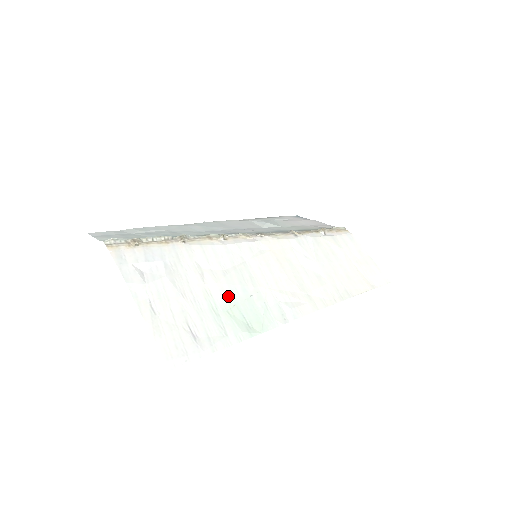
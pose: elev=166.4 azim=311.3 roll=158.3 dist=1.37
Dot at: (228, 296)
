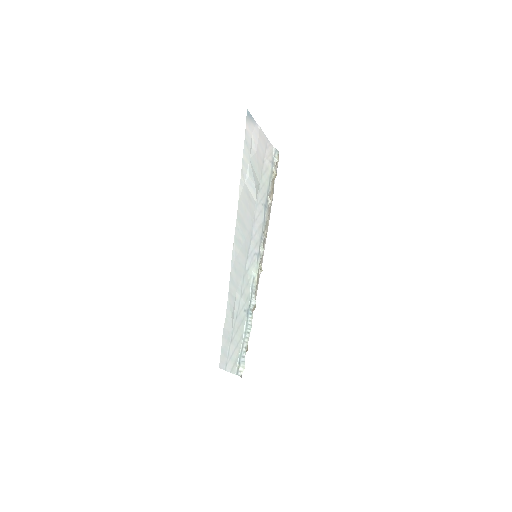
Dot at: occluded
